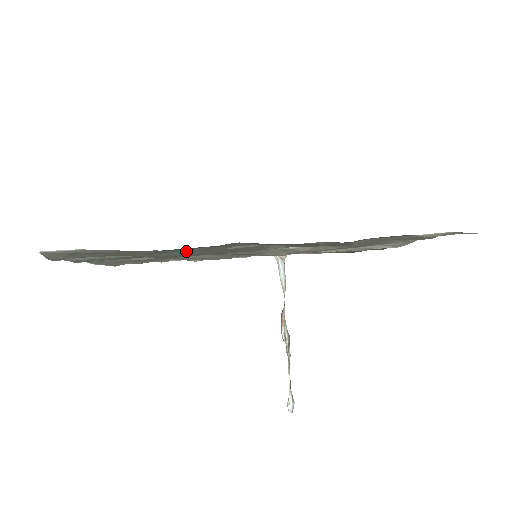
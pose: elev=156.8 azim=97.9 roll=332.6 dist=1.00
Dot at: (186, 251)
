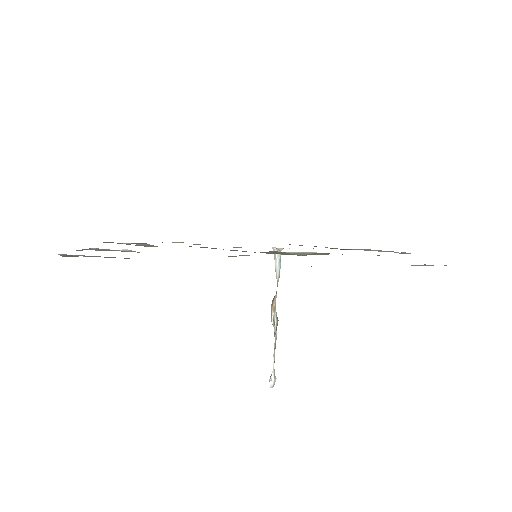
Dot at: occluded
